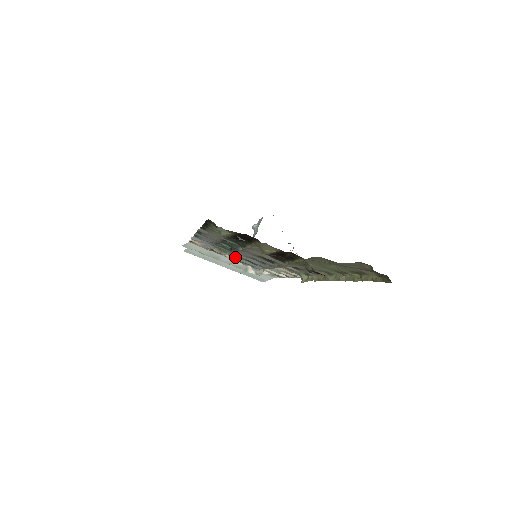
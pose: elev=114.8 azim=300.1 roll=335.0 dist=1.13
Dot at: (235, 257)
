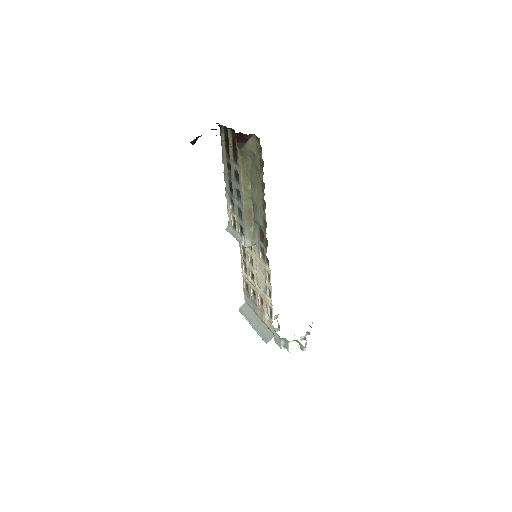
Dot at: (237, 218)
